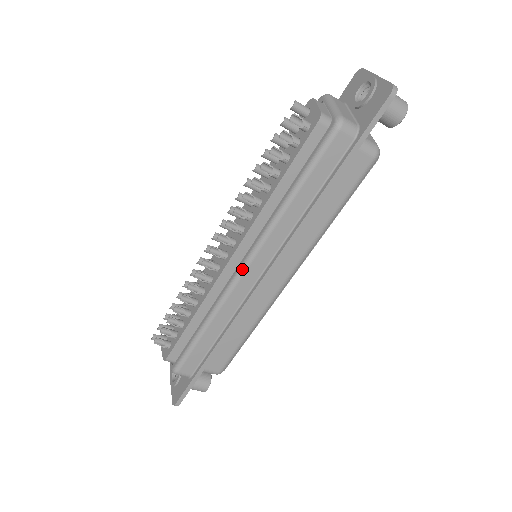
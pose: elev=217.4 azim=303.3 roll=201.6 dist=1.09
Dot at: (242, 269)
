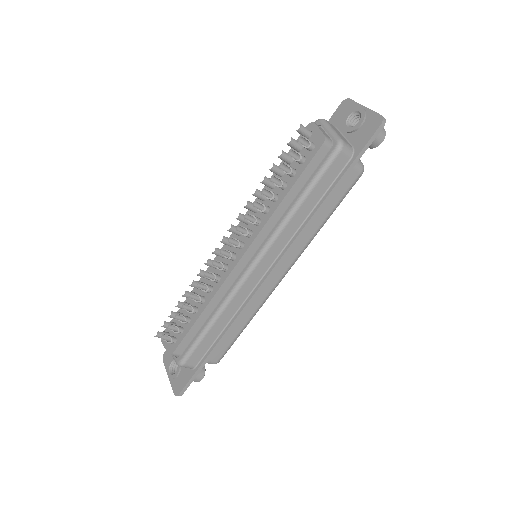
Dot at: (251, 268)
